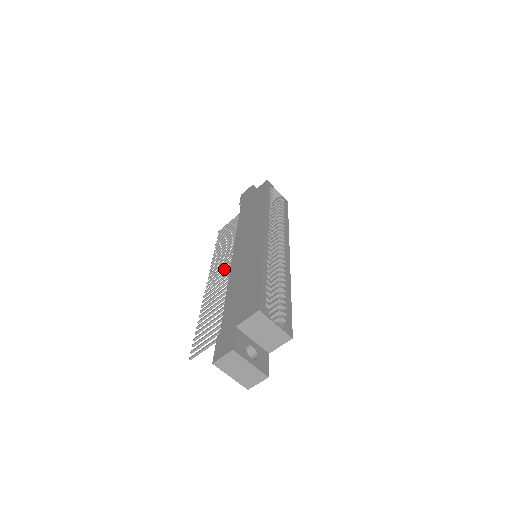
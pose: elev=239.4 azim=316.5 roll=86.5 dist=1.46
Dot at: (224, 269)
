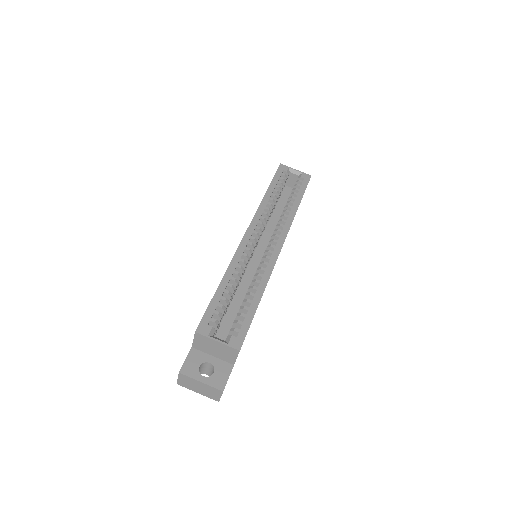
Dot at: occluded
